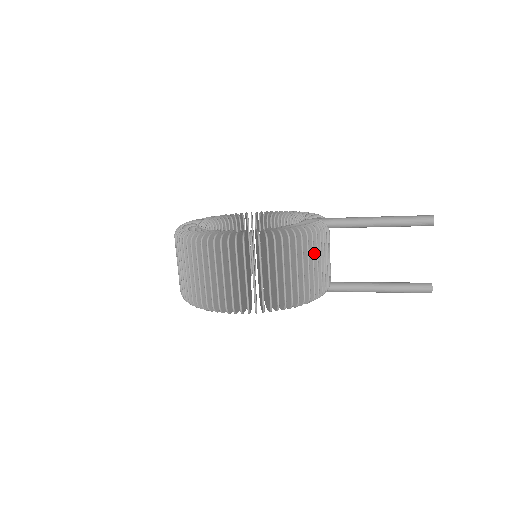
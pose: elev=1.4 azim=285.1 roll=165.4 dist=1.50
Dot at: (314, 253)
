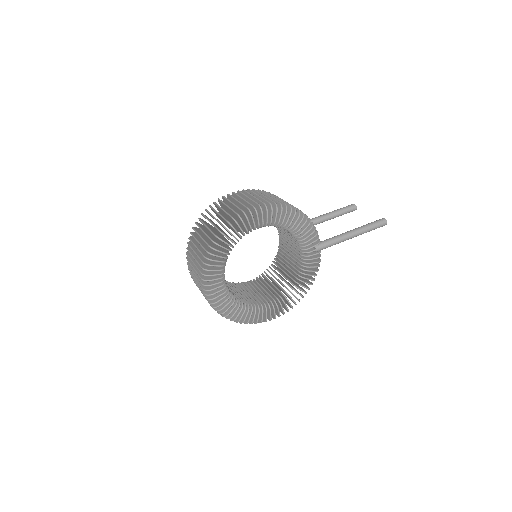
Dot at: occluded
